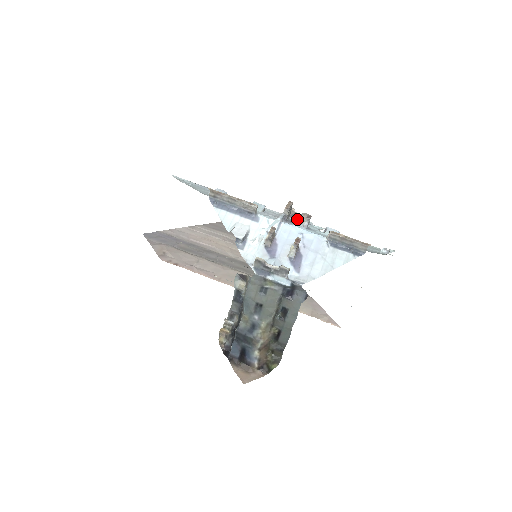
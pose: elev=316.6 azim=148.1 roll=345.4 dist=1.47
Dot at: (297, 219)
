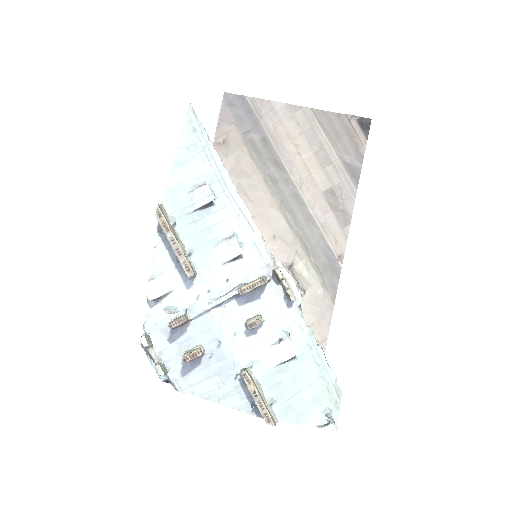
Dot at: (275, 291)
